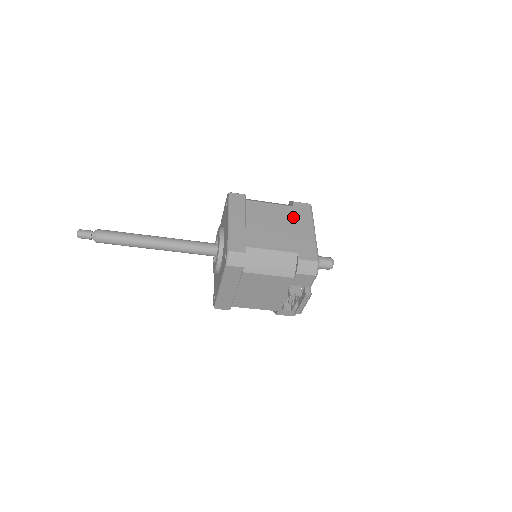
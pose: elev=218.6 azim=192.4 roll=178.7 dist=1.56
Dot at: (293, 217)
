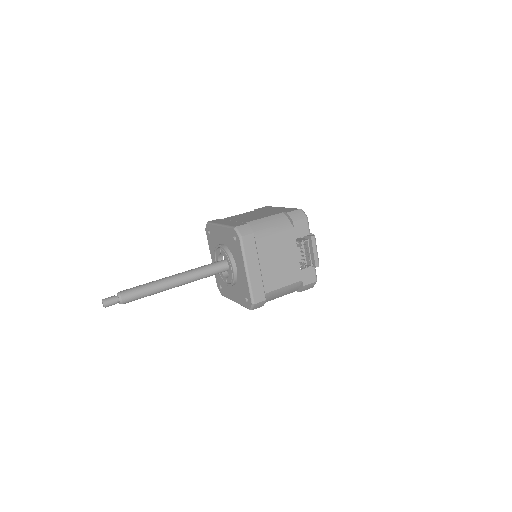
Dot at: (262, 210)
